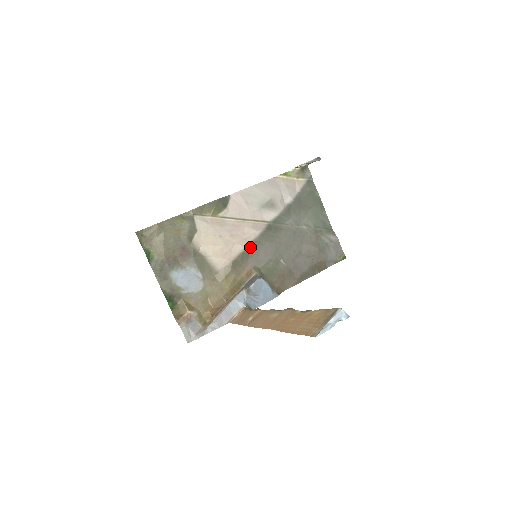
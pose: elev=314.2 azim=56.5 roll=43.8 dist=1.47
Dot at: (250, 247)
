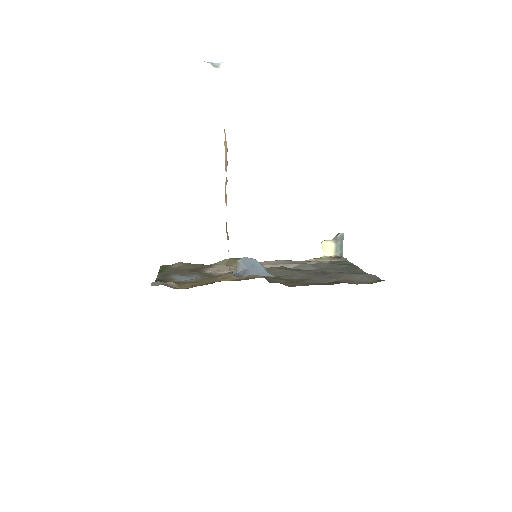
Dot at: occluded
